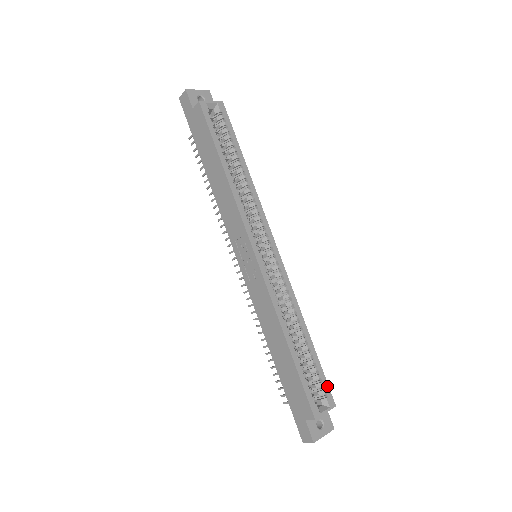
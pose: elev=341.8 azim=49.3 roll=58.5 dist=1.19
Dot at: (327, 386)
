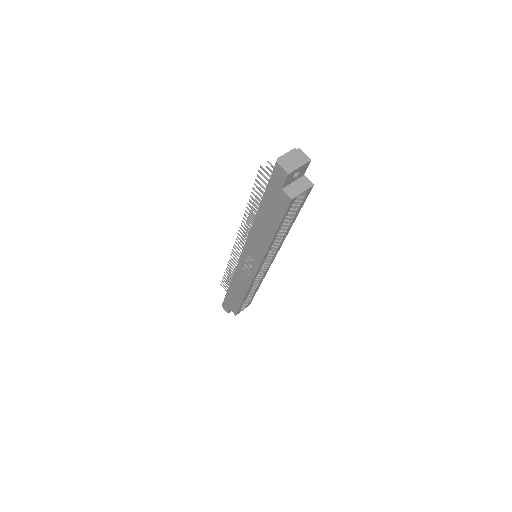
Dot at: (251, 301)
